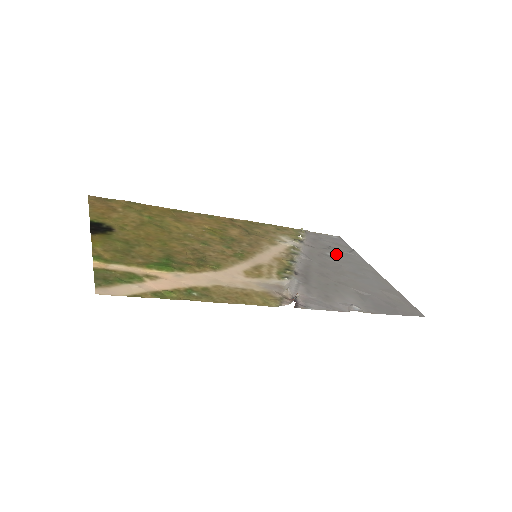
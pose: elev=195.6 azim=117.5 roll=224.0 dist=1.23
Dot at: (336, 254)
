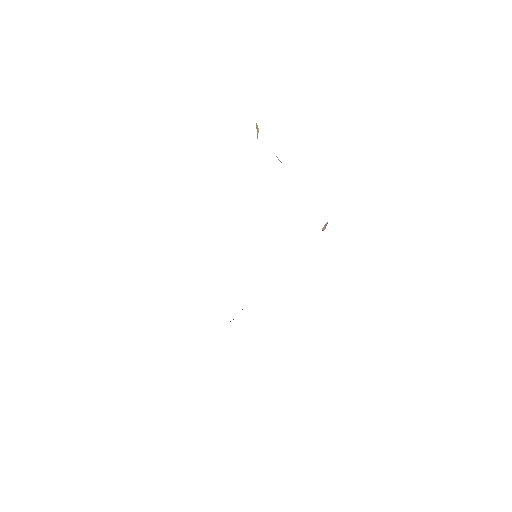
Dot at: occluded
